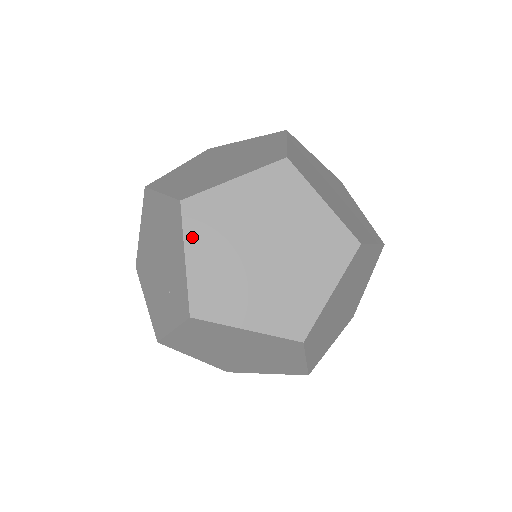
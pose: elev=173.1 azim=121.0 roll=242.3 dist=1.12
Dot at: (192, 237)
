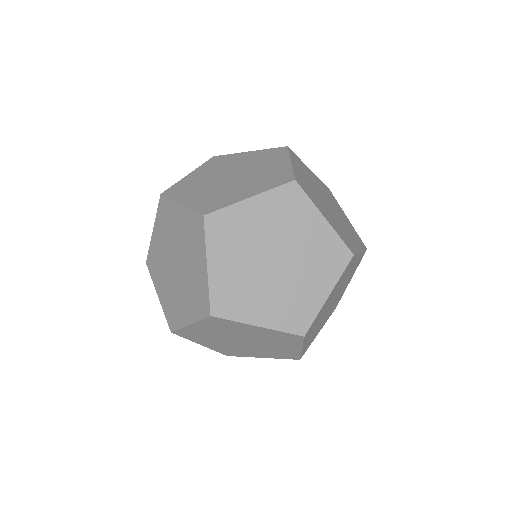
Dot at: (306, 340)
